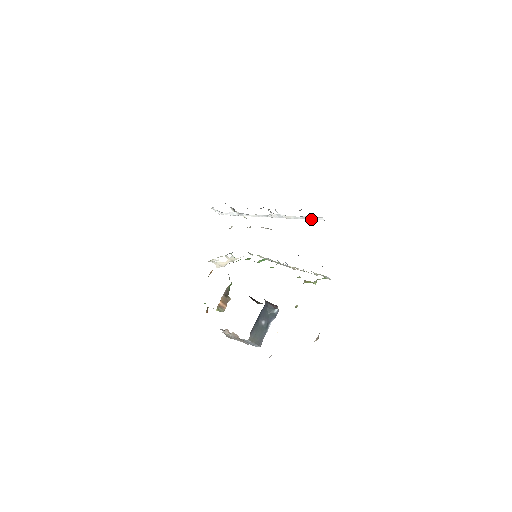
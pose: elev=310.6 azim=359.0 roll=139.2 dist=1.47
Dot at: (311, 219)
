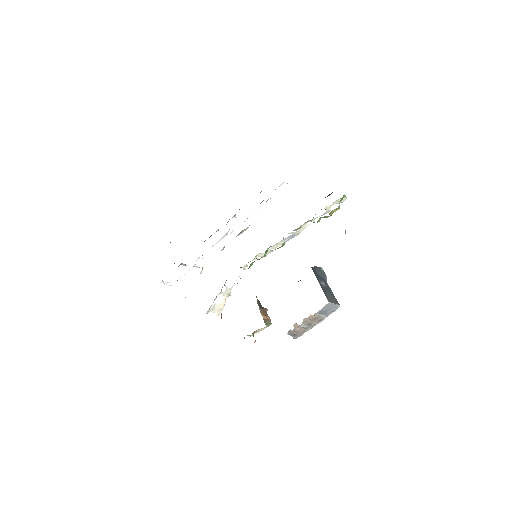
Dot at: (274, 194)
